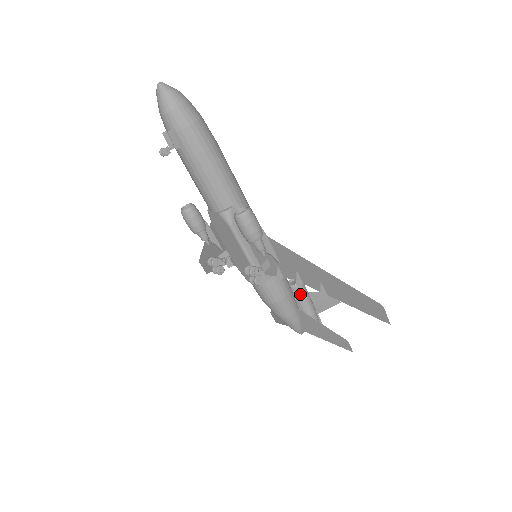
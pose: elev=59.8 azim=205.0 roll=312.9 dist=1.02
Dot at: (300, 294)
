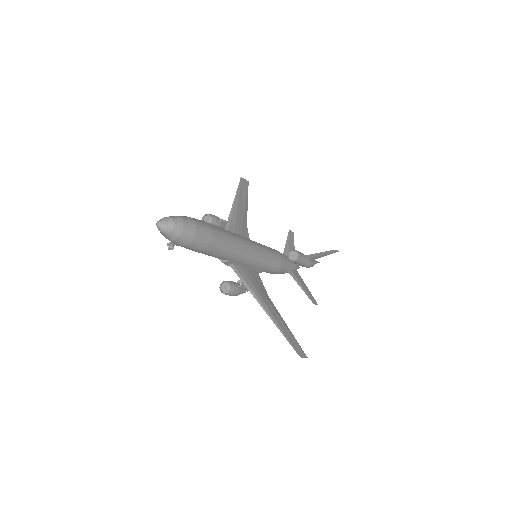
Dot at: (295, 263)
